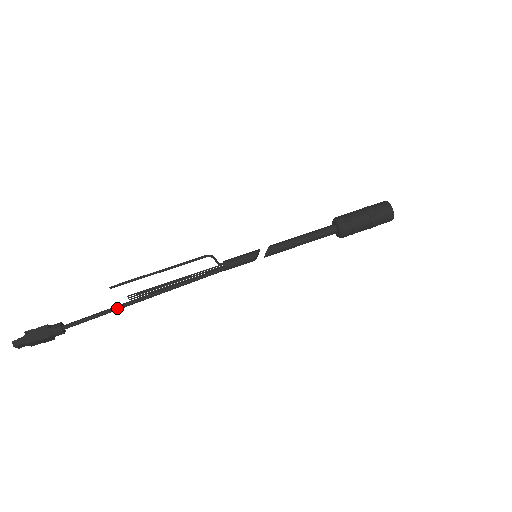
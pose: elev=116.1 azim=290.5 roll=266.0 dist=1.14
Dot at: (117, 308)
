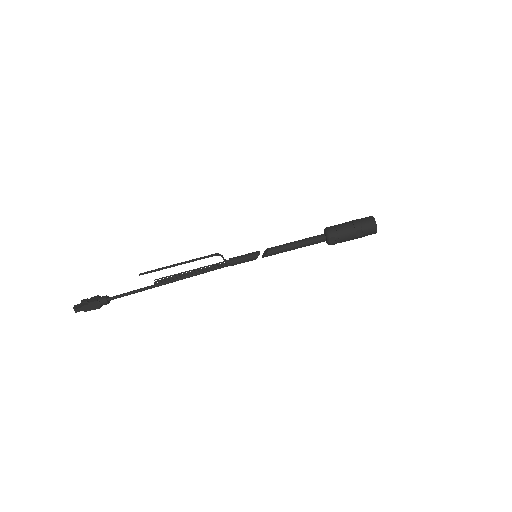
Dot at: (147, 289)
